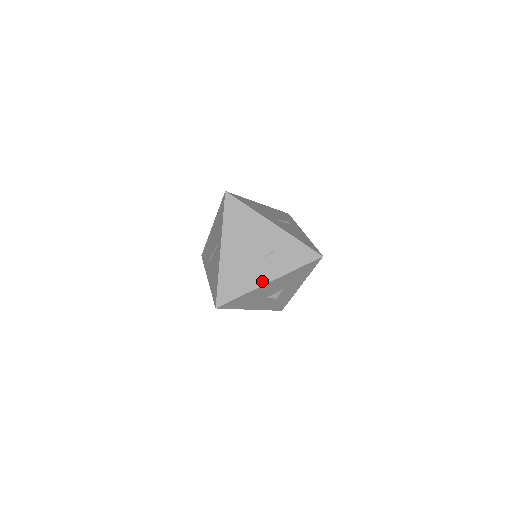
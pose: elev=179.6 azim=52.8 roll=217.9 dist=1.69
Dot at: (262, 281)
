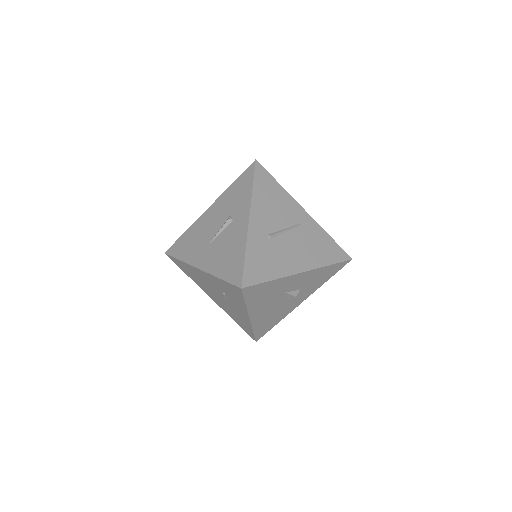
Dot at: (246, 319)
